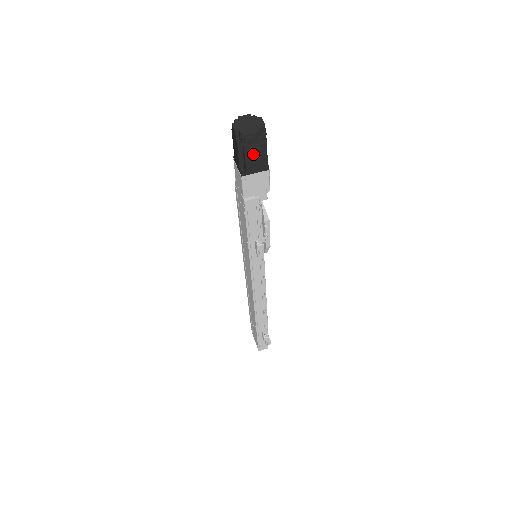
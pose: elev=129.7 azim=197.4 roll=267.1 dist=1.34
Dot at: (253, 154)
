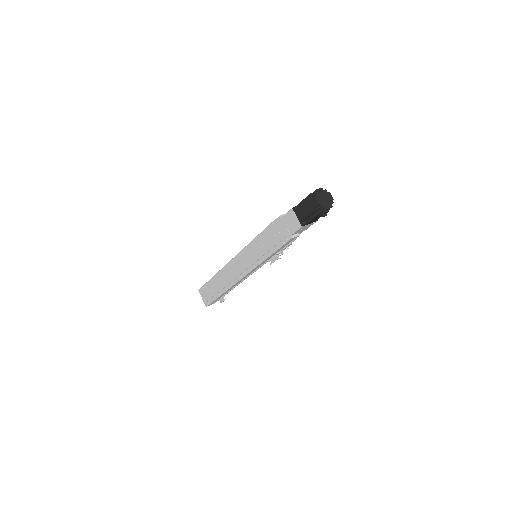
Dot at: (318, 216)
